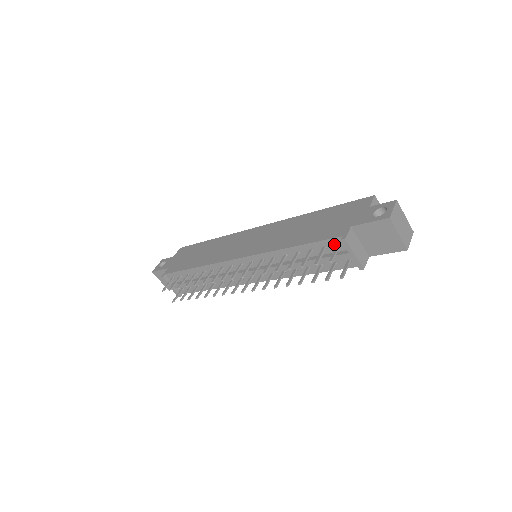
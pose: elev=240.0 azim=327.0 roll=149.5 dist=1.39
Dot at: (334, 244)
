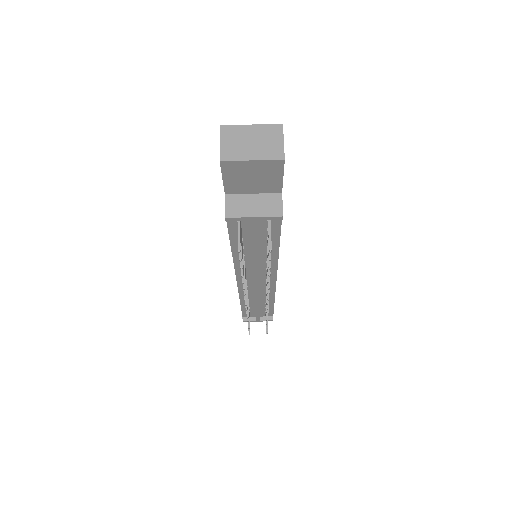
Dot at: (236, 222)
